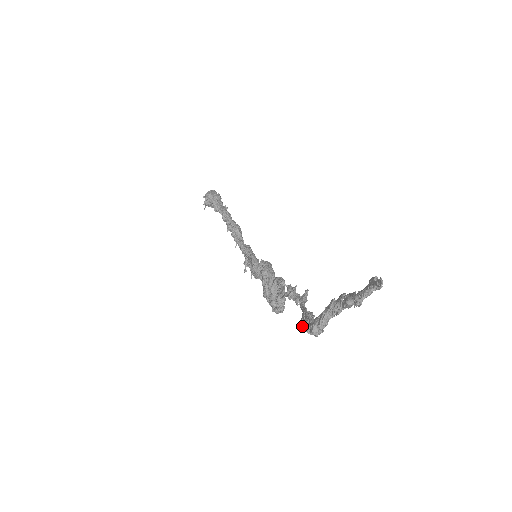
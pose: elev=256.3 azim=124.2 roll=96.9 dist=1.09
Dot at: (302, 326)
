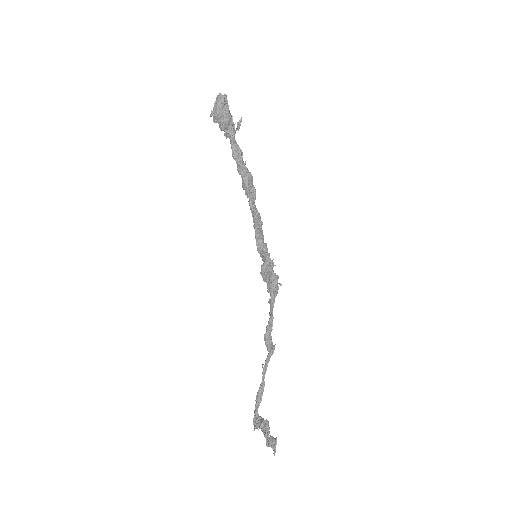
Dot at: (256, 400)
